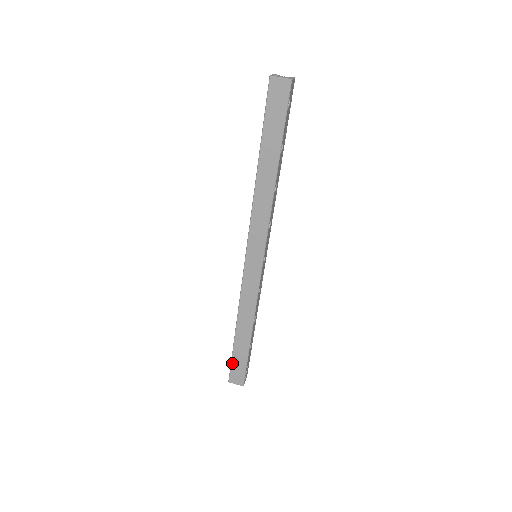
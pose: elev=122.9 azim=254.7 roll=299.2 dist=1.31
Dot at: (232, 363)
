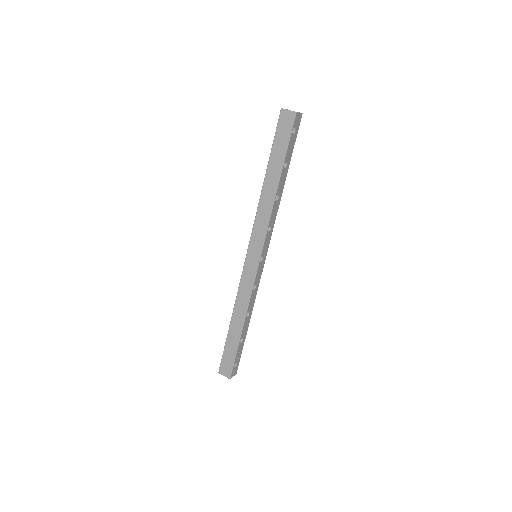
Dot at: (224, 354)
